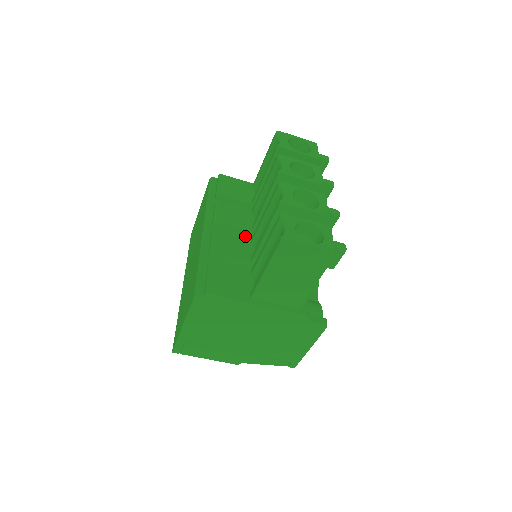
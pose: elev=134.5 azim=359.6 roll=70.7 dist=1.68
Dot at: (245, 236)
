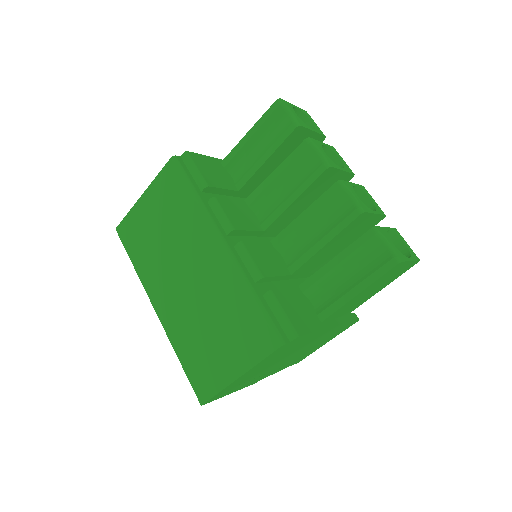
Dot at: (256, 238)
